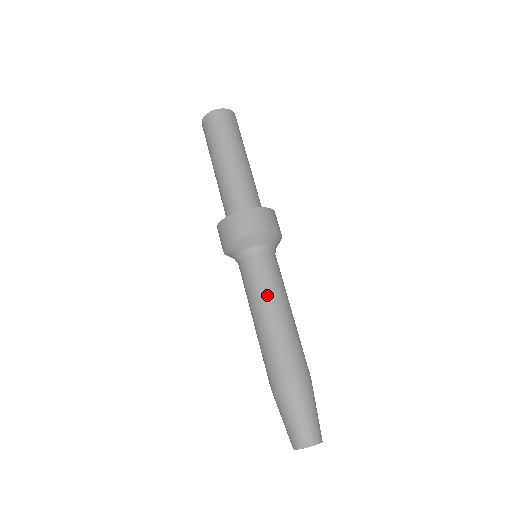
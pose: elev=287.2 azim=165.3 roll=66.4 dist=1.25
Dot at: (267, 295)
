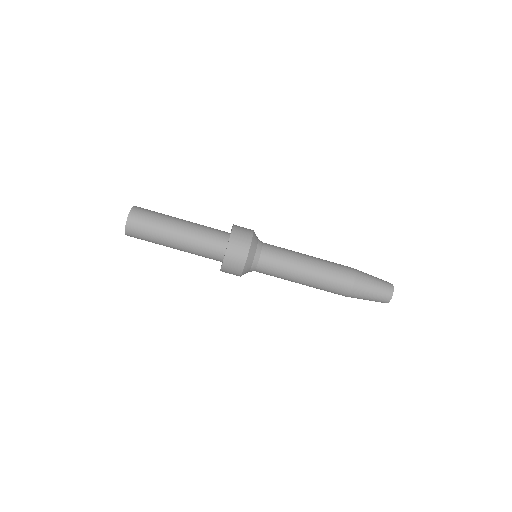
Dot at: (288, 277)
